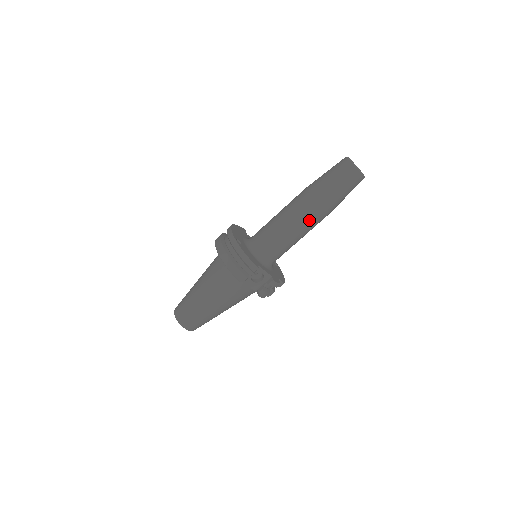
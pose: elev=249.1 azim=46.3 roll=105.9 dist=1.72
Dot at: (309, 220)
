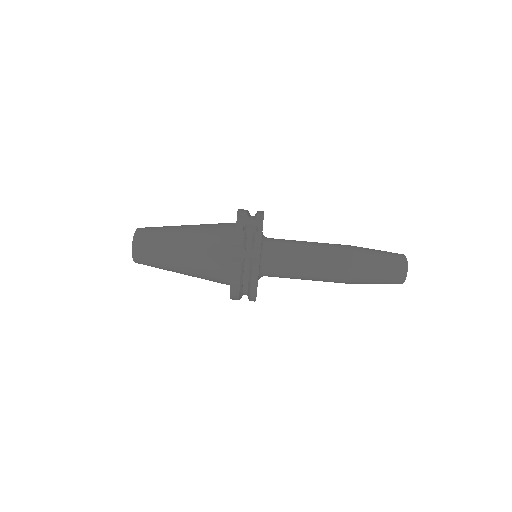
Dot at: (333, 249)
